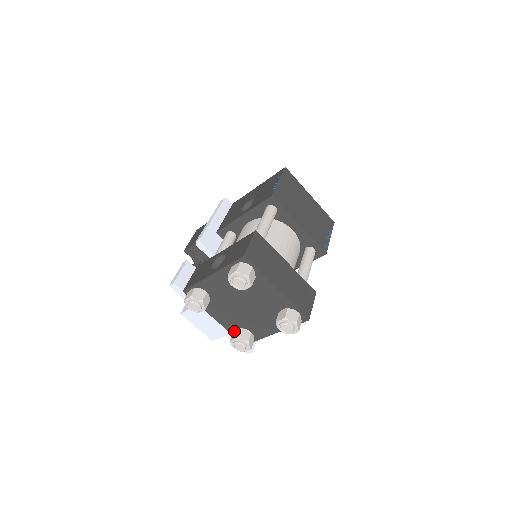
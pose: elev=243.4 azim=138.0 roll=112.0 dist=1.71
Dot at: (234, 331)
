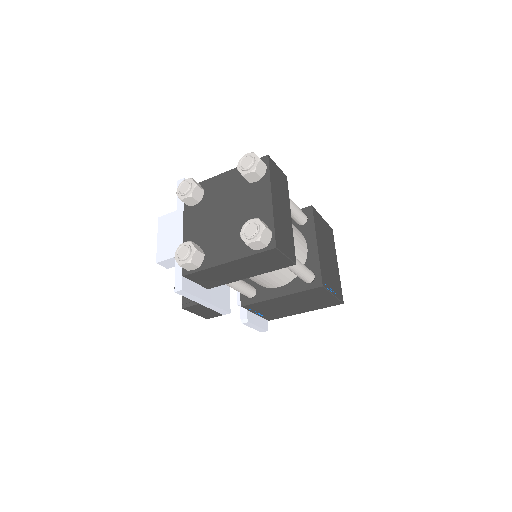
Dot at: occluded
